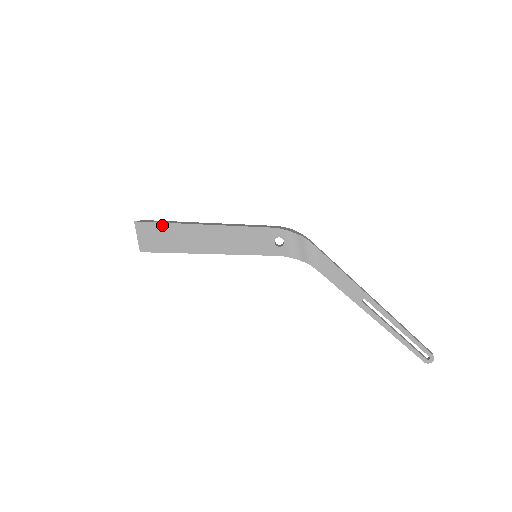
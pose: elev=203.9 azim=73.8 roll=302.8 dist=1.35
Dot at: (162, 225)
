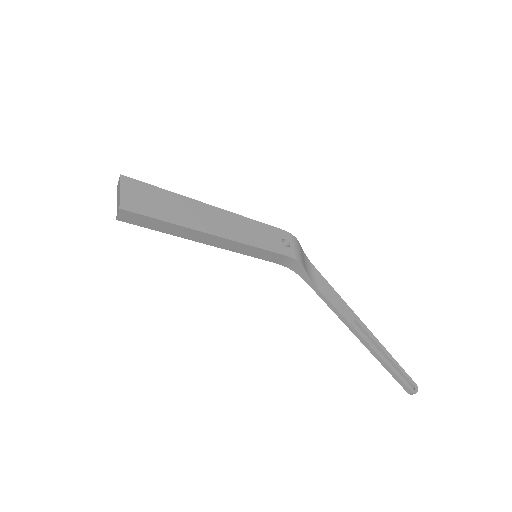
Dot at: (158, 189)
